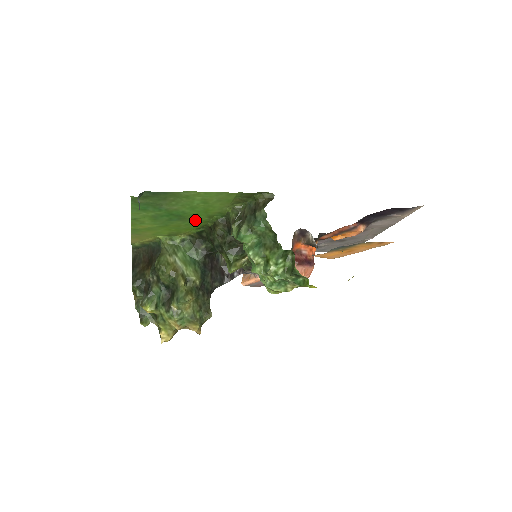
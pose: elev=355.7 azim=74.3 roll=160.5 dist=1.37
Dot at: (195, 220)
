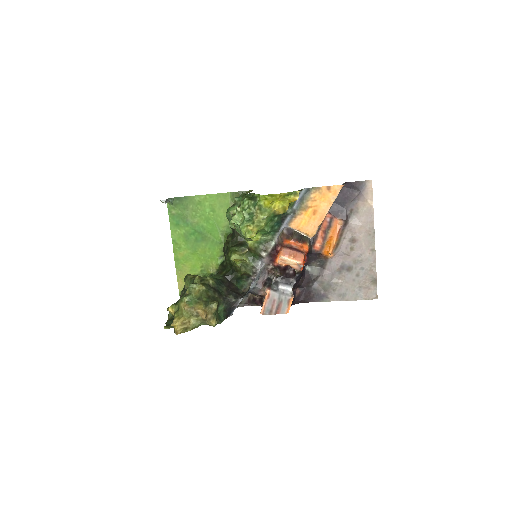
Dot at: (214, 240)
